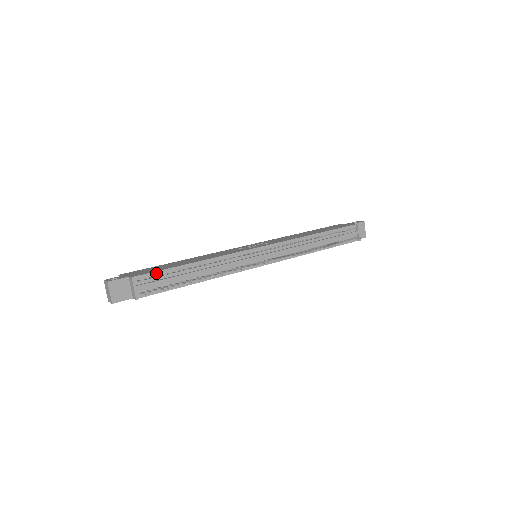
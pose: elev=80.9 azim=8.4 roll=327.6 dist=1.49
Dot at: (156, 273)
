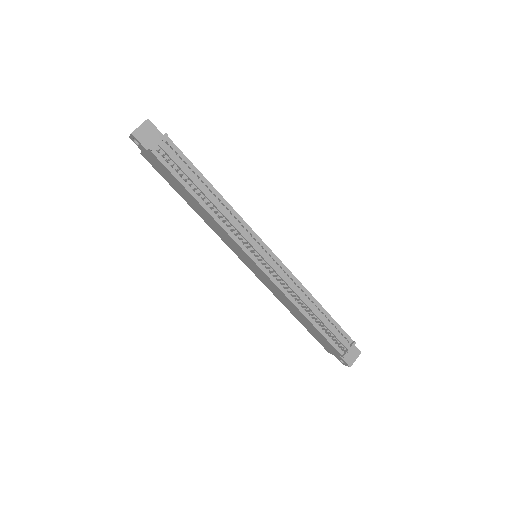
Dot at: (183, 155)
